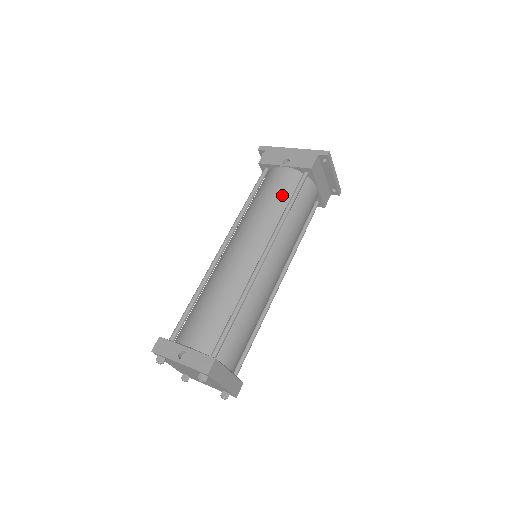
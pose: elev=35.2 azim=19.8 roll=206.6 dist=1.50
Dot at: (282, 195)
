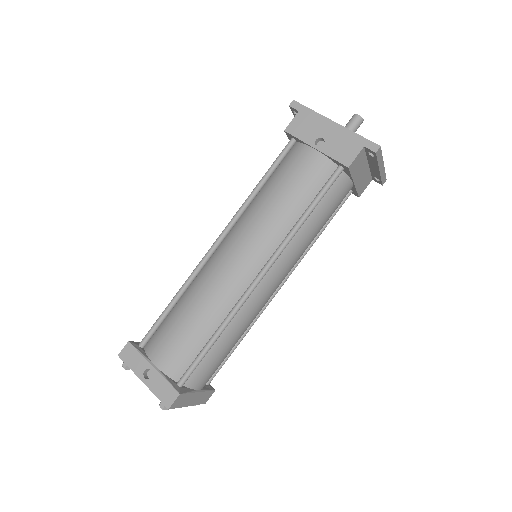
Dot at: (302, 194)
